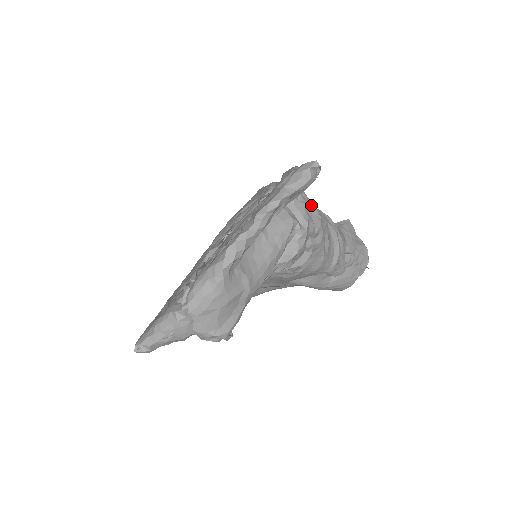
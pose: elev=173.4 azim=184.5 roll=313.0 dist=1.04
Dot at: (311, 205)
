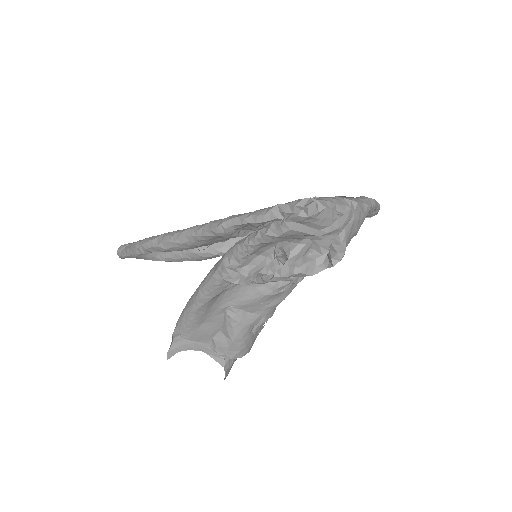
Dot at: occluded
